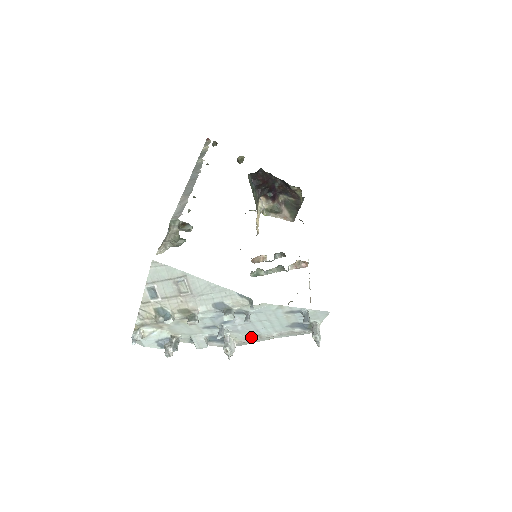
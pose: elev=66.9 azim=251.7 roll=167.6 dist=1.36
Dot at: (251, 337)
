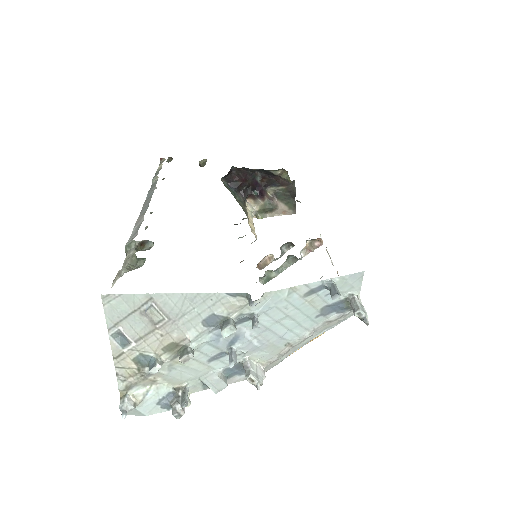
Dot at: (279, 351)
